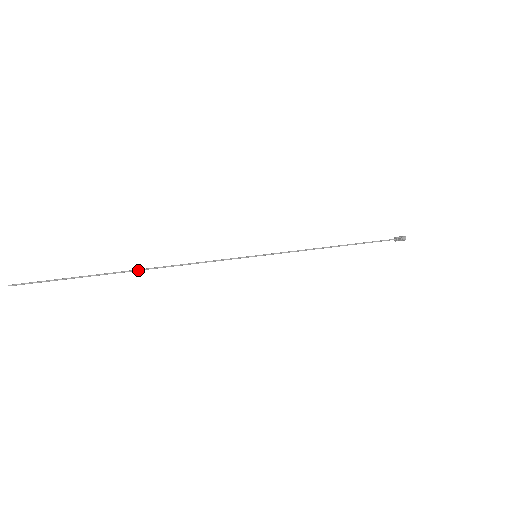
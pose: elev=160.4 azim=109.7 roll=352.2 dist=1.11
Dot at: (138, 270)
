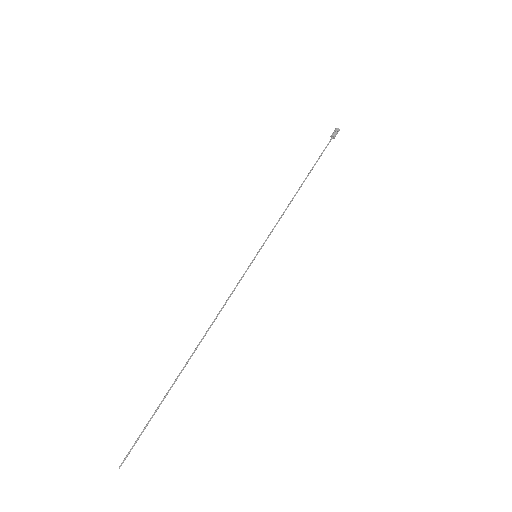
Dot at: occluded
